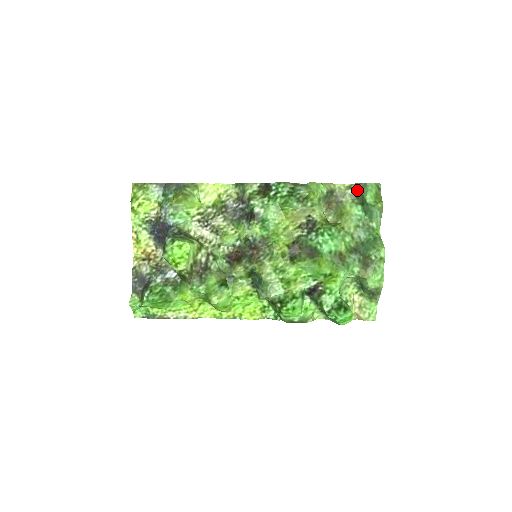
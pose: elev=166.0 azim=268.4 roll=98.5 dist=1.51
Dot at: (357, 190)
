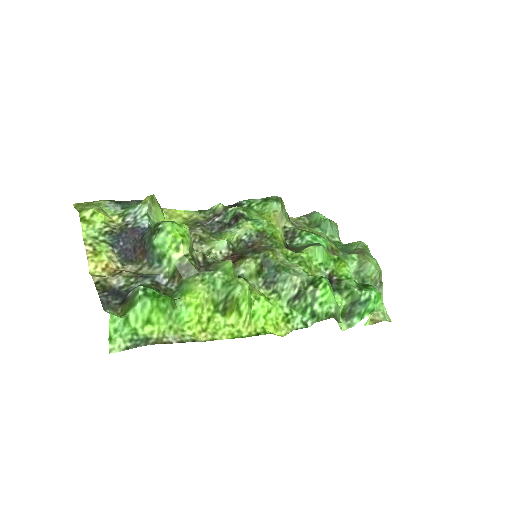
Dot at: (307, 219)
